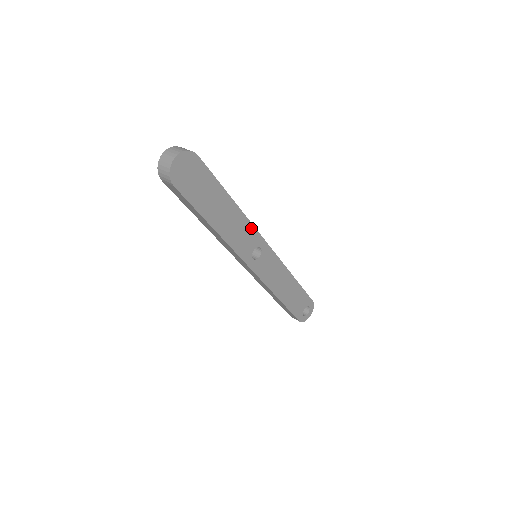
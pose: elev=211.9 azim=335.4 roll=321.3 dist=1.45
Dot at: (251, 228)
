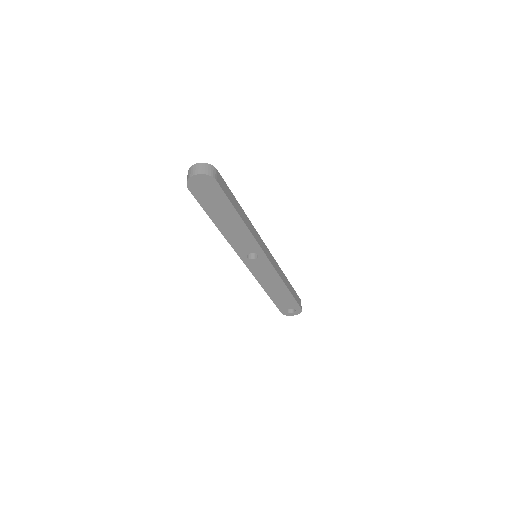
Dot at: (253, 240)
